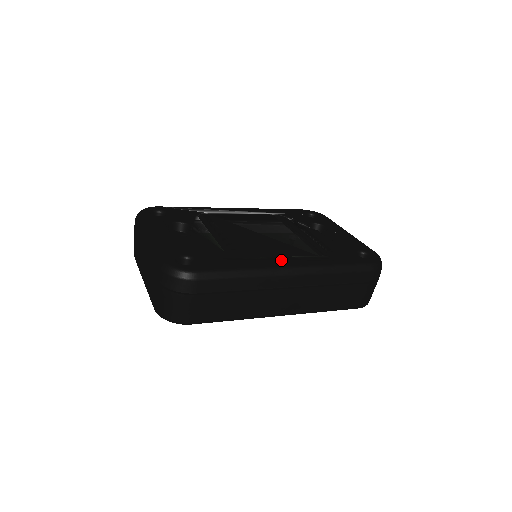
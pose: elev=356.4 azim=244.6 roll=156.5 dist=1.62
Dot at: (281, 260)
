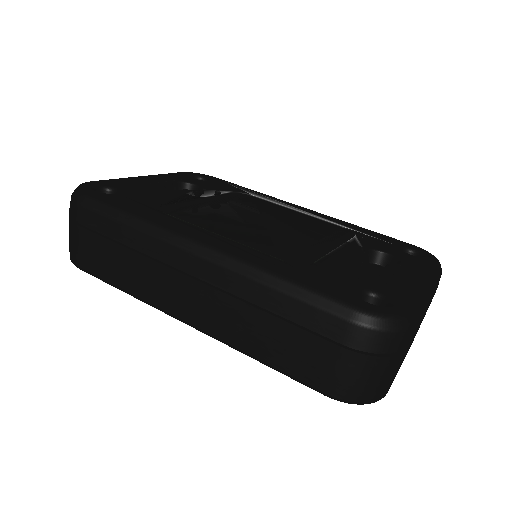
Dot at: (206, 233)
